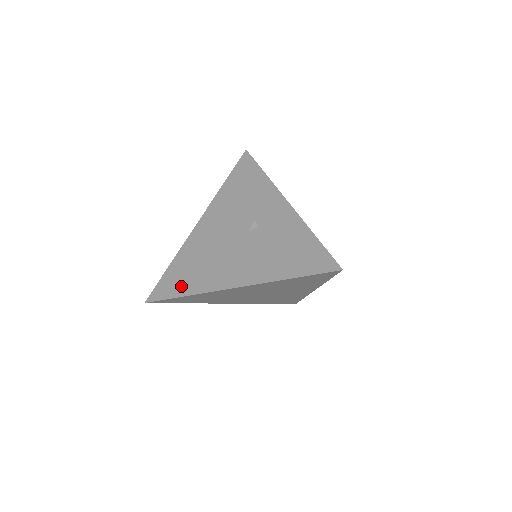
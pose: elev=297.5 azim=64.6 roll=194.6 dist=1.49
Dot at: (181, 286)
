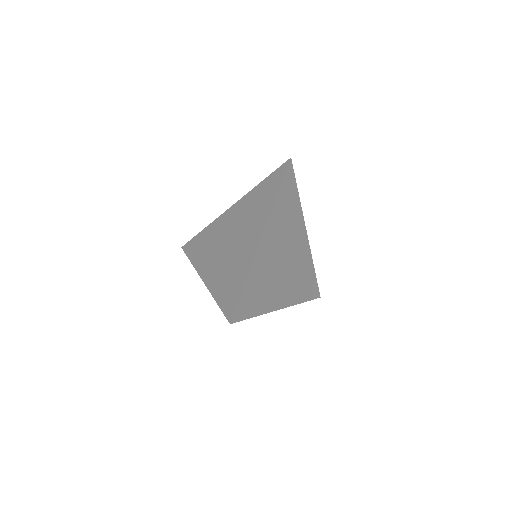
Dot at: occluded
